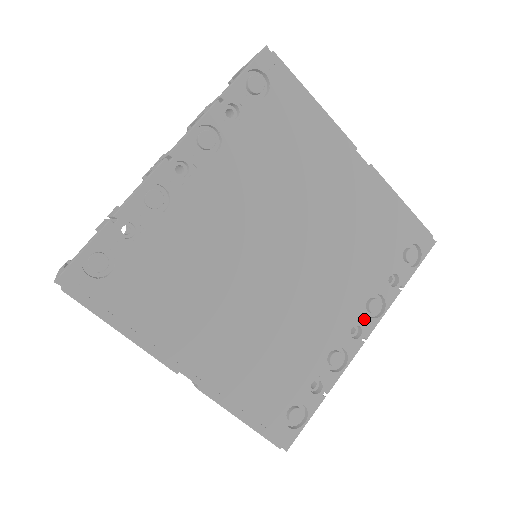
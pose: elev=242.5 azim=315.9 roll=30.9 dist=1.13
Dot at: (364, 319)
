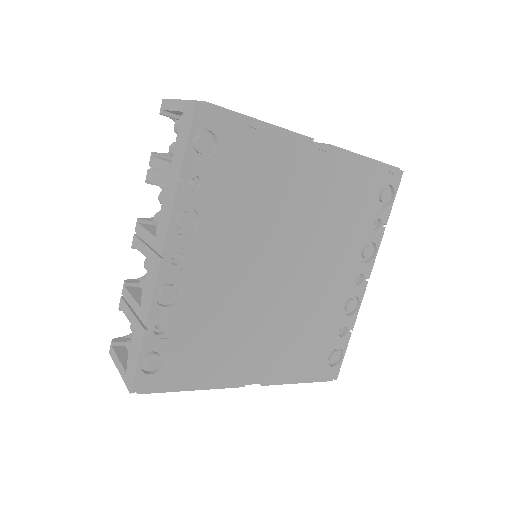
Dot at: (363, 267)
